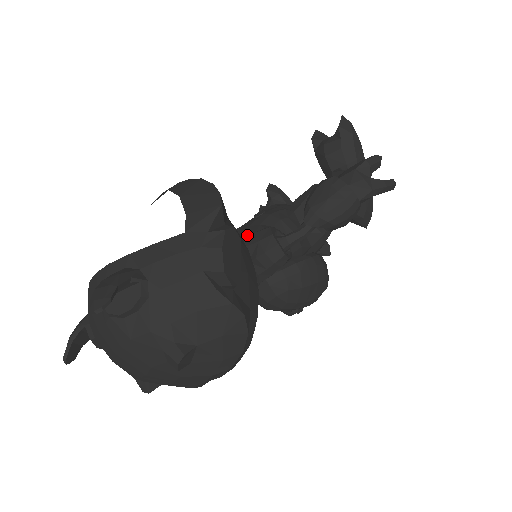
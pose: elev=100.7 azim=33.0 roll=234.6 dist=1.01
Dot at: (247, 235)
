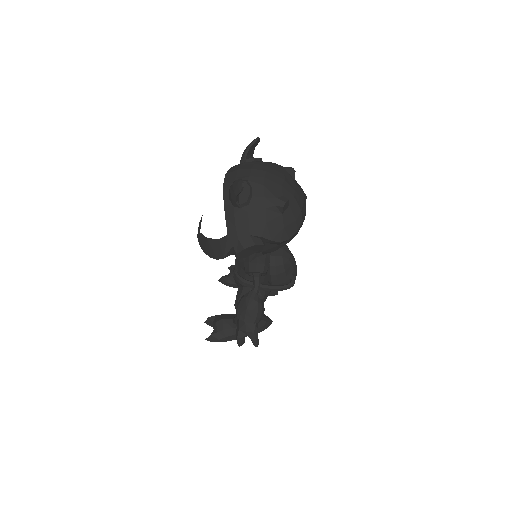
Dot at: occluded
